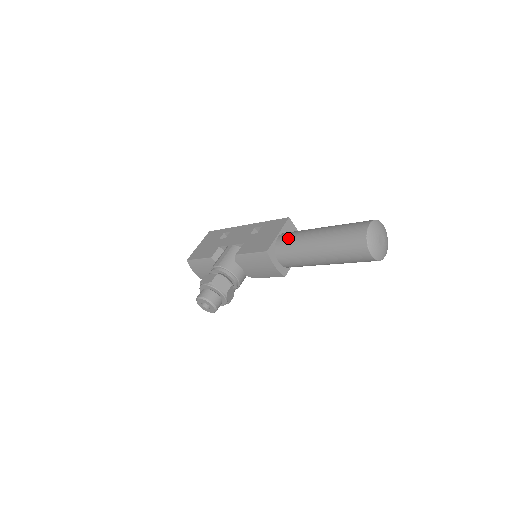
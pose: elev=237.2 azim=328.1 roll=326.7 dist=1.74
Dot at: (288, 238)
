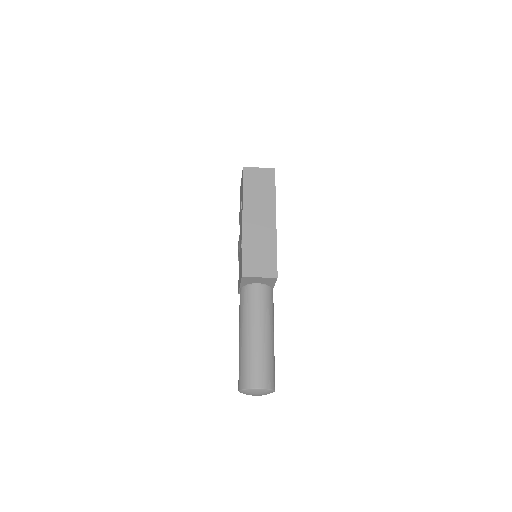
Dot at: (239, 305)
